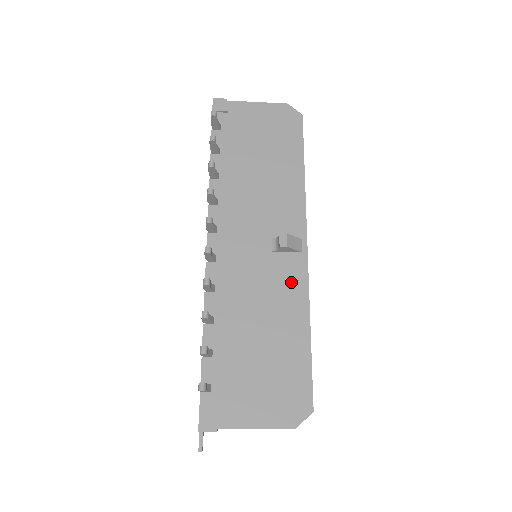
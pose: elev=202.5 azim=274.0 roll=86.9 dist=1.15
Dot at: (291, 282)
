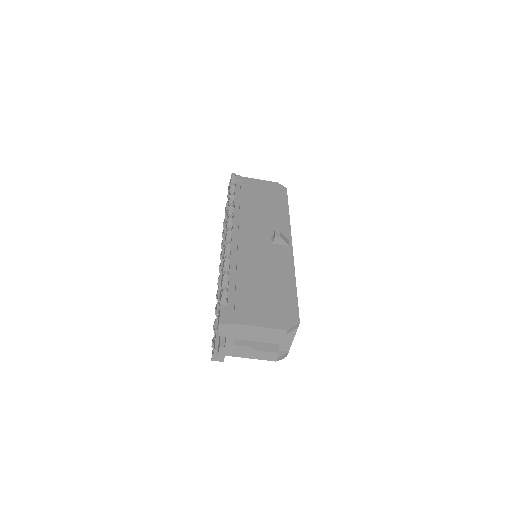
Dot at: (282, 258)
